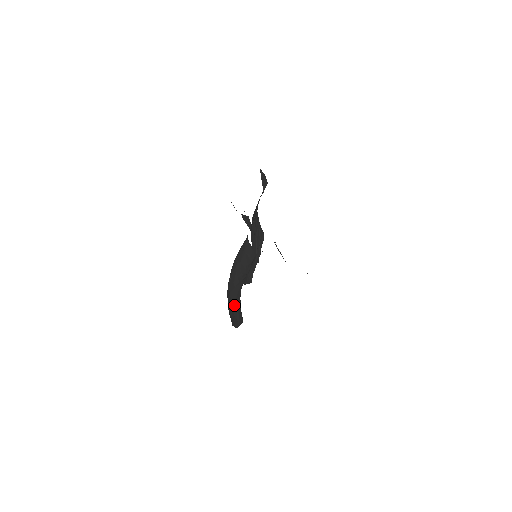
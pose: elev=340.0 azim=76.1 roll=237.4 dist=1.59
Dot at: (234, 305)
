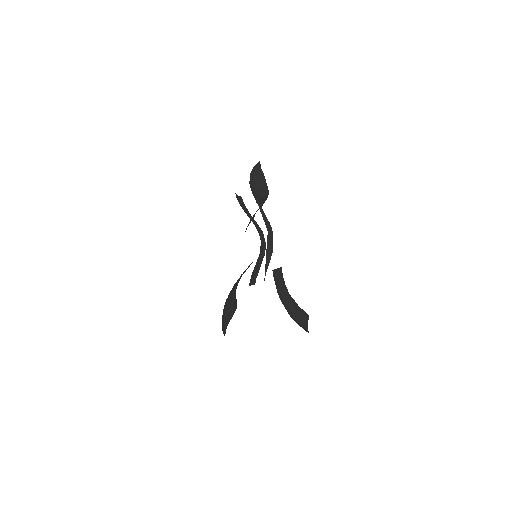
Dot at: (229, 307)
